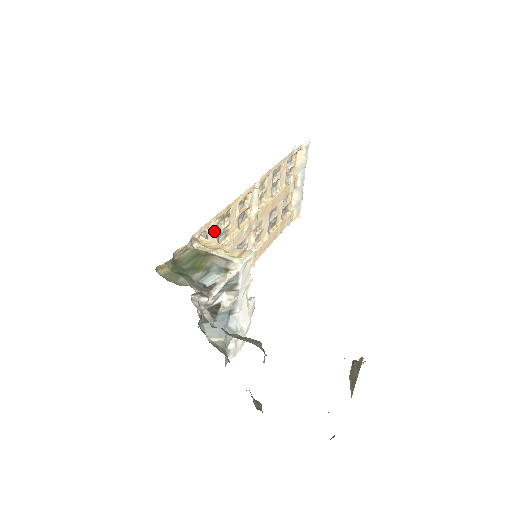
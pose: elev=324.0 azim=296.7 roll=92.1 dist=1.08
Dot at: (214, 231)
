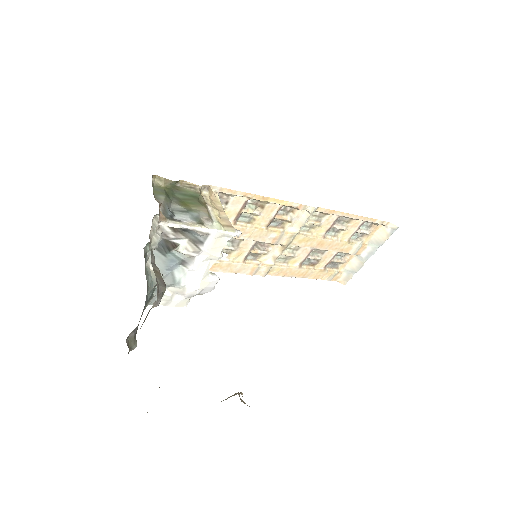
Dot at: (238, 205)
